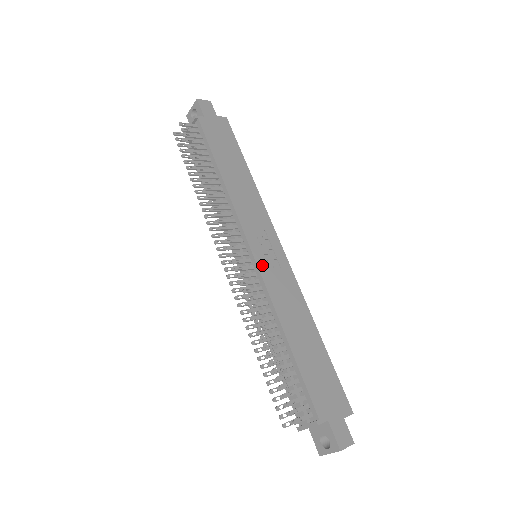
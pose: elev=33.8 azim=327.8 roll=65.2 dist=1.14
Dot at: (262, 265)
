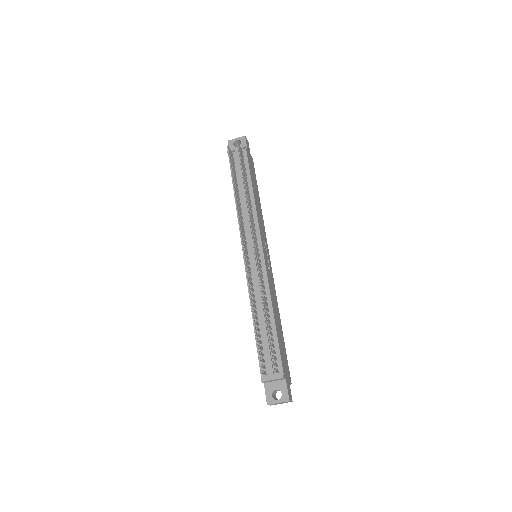
Dot at: (266, 262)
